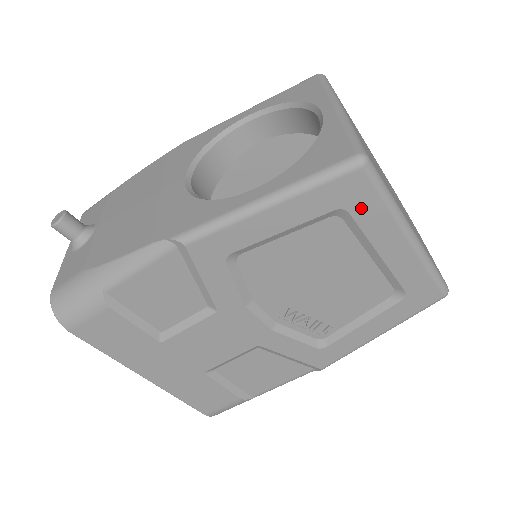
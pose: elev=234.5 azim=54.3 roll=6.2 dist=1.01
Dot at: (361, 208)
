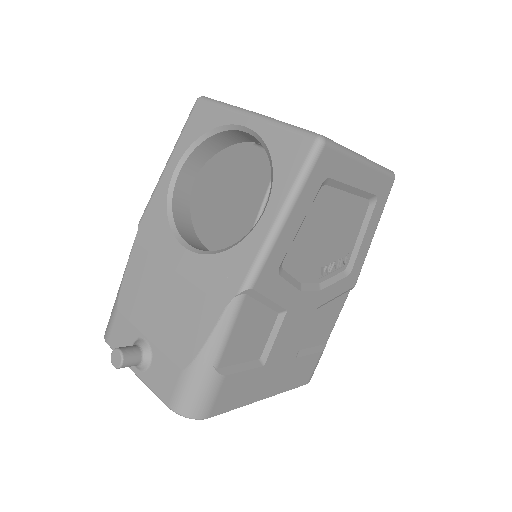
Dot at: (334, 169)
